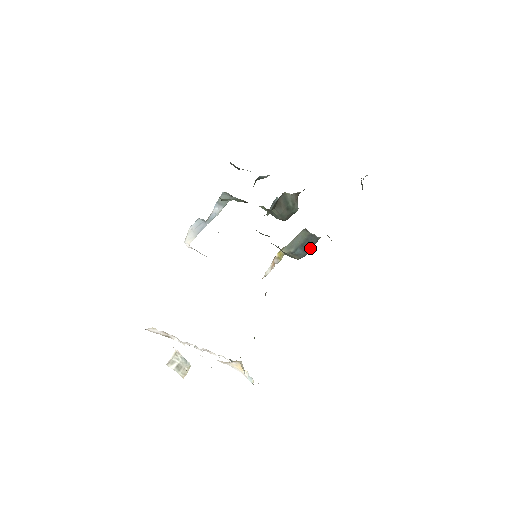
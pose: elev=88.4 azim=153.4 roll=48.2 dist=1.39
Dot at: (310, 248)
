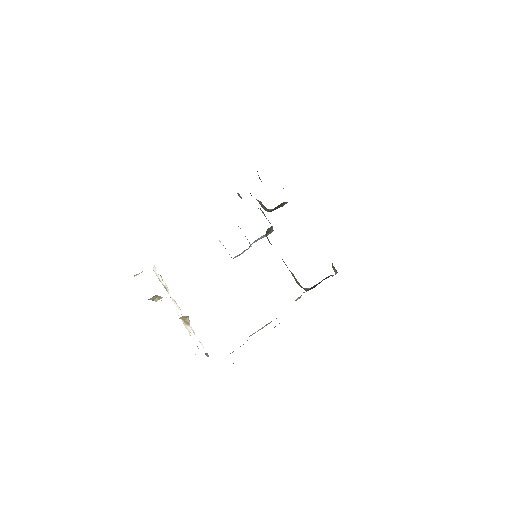
Dot at: occluded
